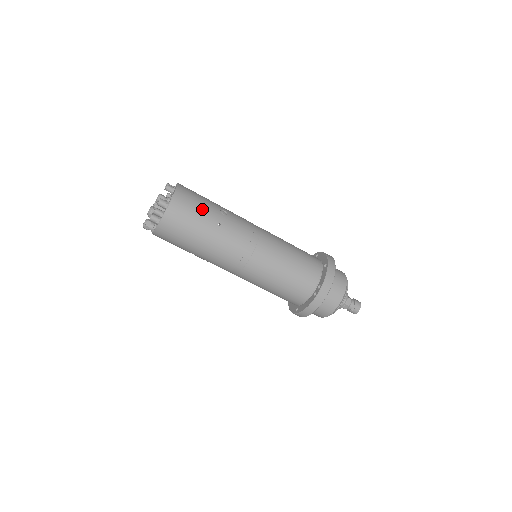
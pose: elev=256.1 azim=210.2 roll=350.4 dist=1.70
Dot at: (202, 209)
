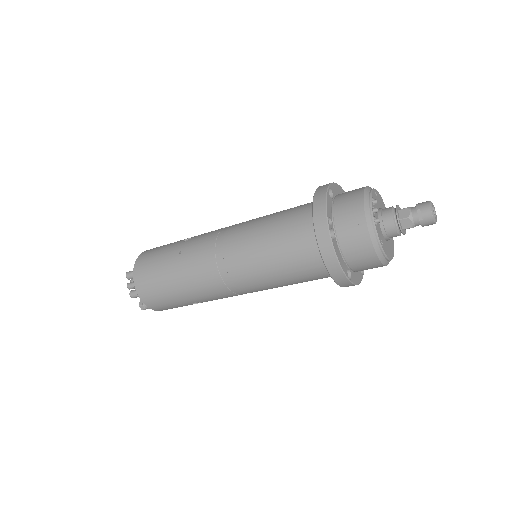
Dot at: (162, 252)
